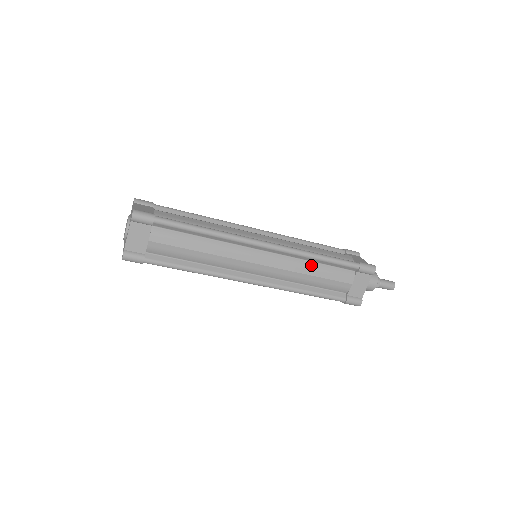
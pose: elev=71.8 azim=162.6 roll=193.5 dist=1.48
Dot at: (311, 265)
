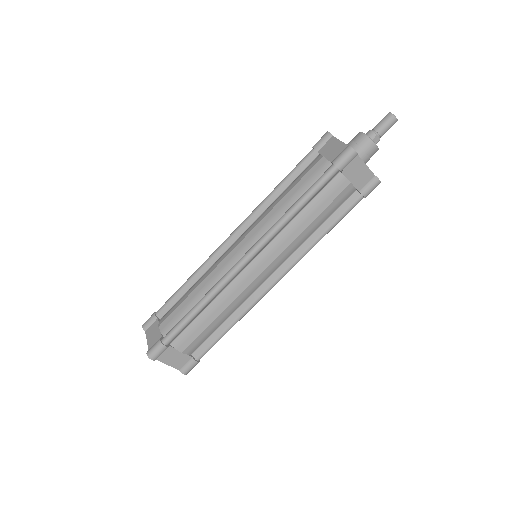
Dot at: (298, 219)
